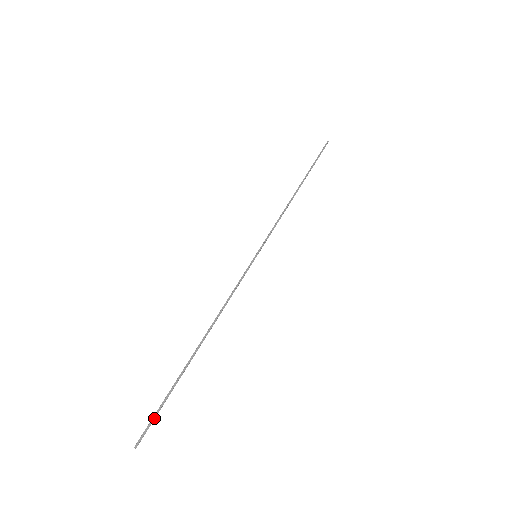
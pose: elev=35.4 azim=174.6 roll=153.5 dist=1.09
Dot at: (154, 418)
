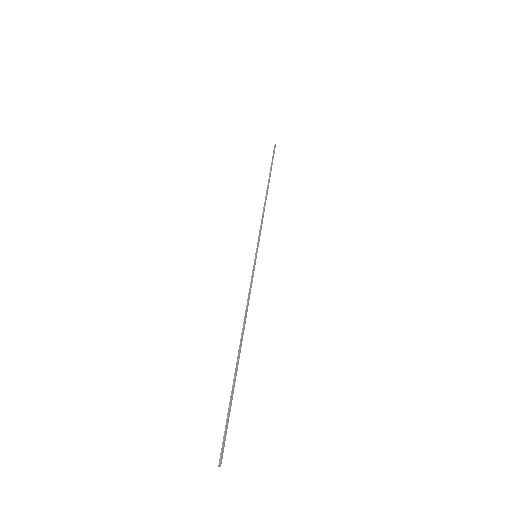
Dot at: occluded
